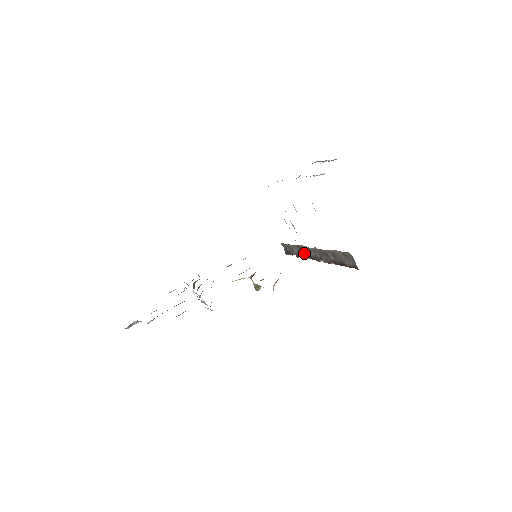
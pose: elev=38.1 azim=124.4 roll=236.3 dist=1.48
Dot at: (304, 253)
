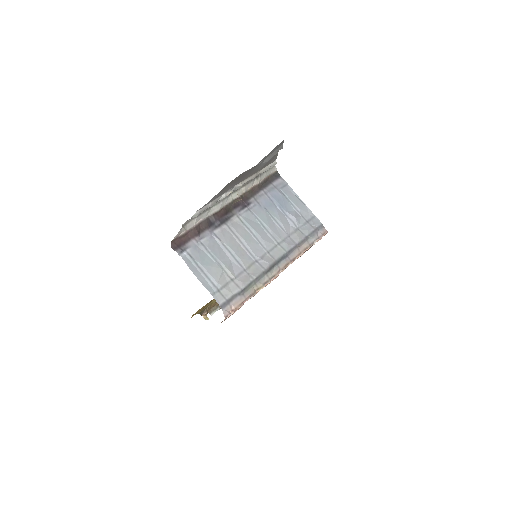
Dot at: occluded
